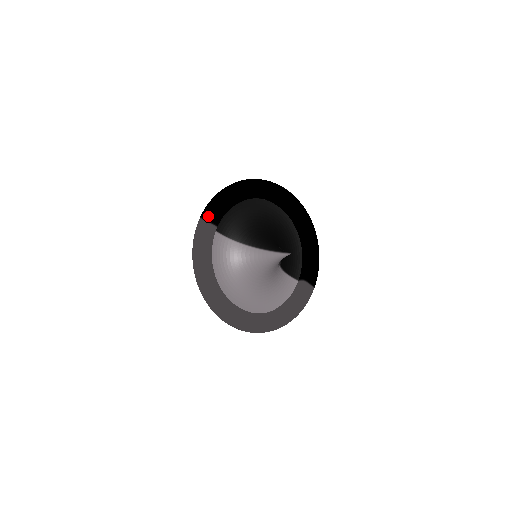
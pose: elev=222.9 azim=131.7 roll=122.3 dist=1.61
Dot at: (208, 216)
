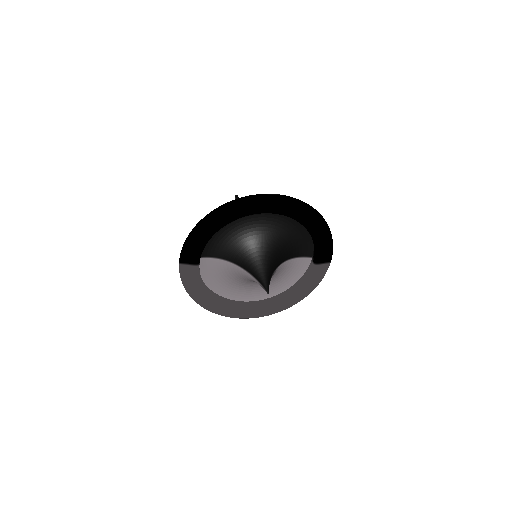
Dot at: (186, 260)
